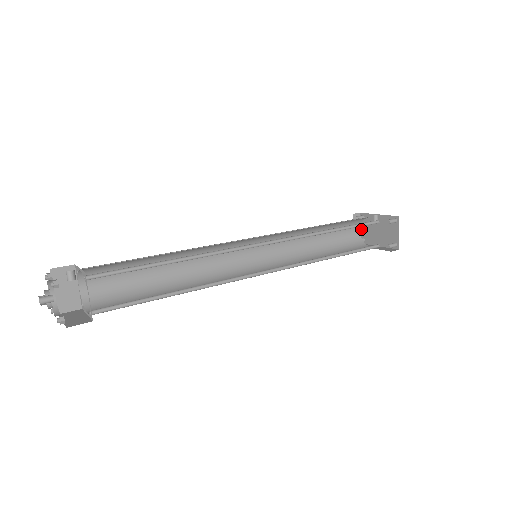
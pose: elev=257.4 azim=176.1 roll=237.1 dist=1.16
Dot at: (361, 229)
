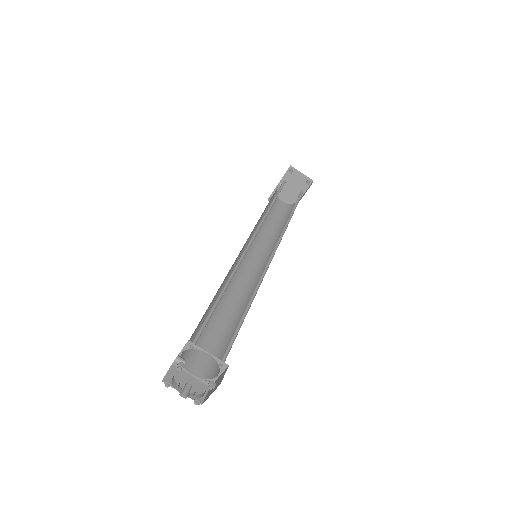
Dot at: occluded
